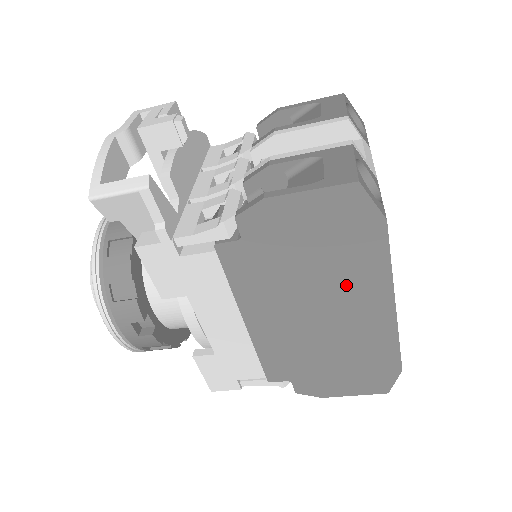
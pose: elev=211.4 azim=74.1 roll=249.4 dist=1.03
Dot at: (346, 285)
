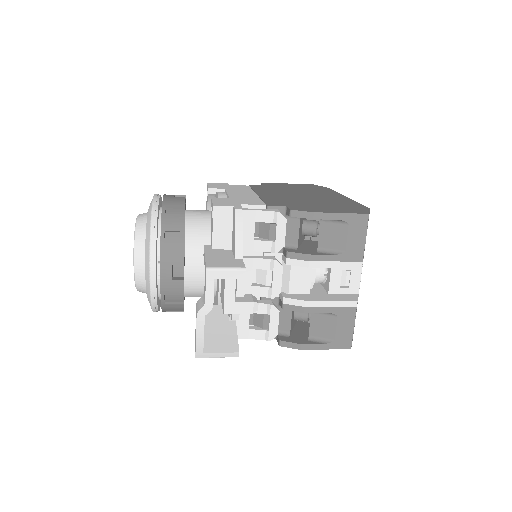
Dot at: occluded
